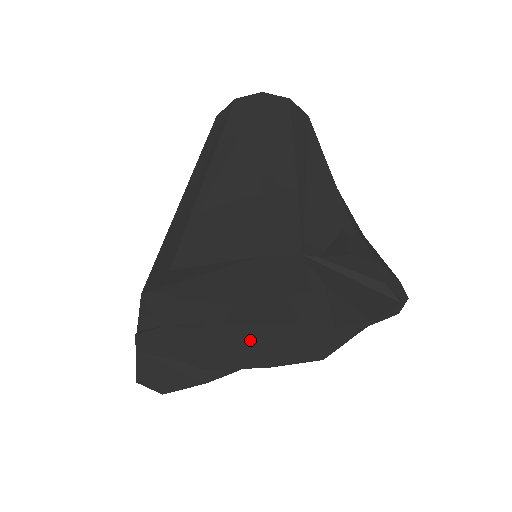
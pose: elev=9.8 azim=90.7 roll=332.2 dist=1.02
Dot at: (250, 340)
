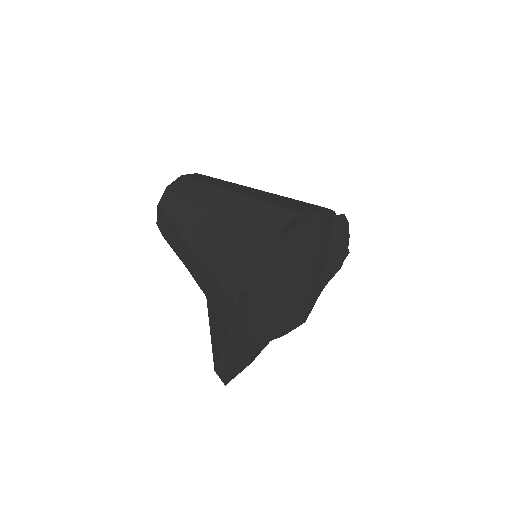
Dot at: (290, 297)
